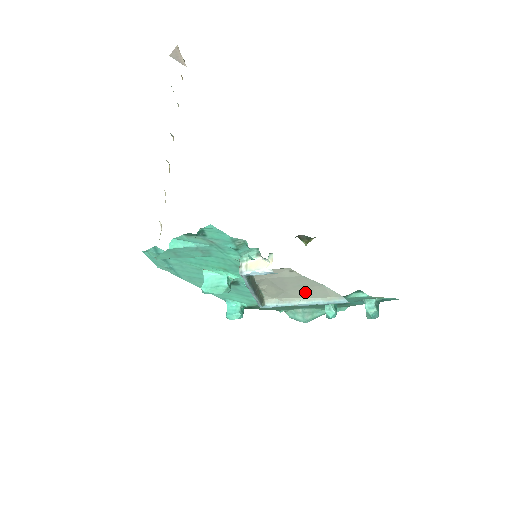
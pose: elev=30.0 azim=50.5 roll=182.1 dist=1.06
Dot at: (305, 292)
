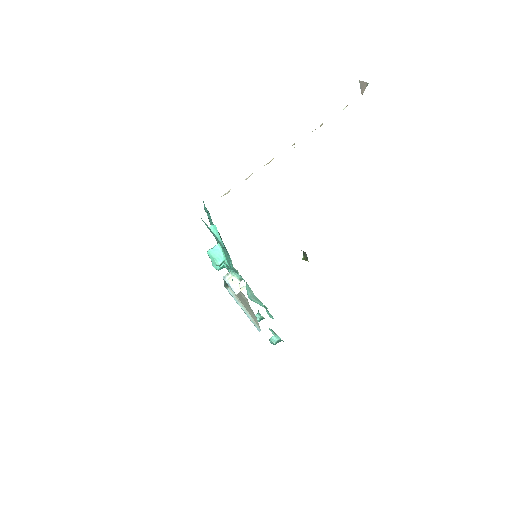
Dot at: (248, 308)
